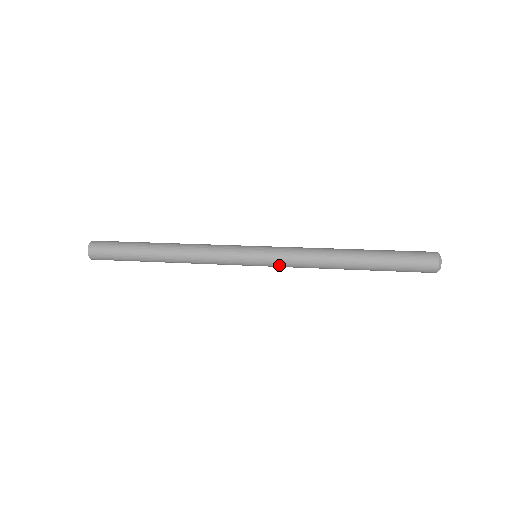
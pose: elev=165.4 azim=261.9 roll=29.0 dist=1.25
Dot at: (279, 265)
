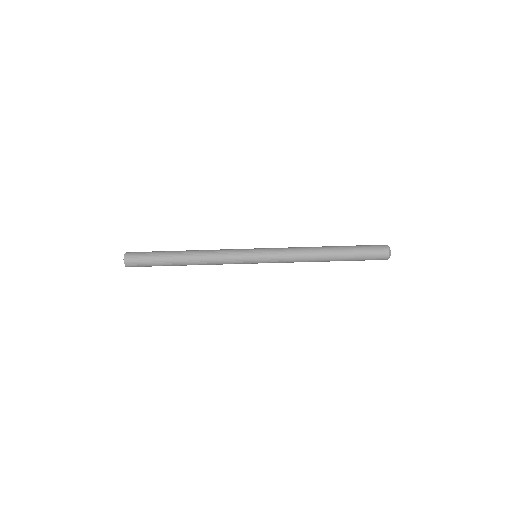
Dot at: (274, 260)
